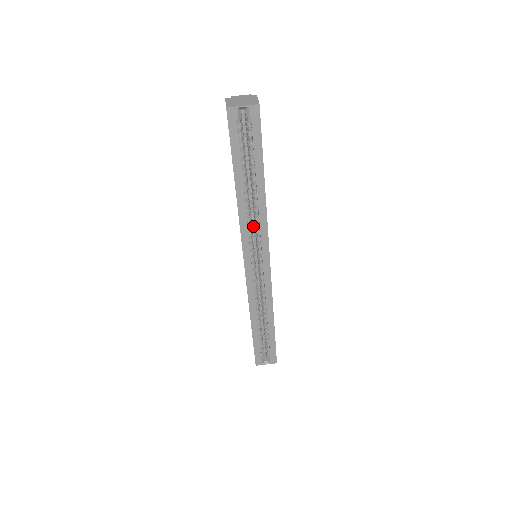
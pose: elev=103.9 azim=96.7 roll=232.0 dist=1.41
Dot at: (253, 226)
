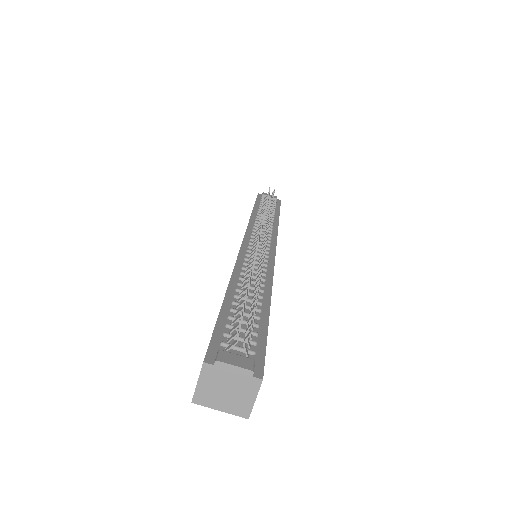
Dot at: occluded
